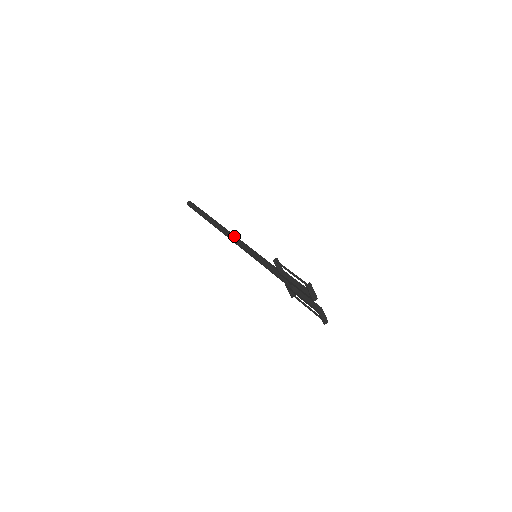
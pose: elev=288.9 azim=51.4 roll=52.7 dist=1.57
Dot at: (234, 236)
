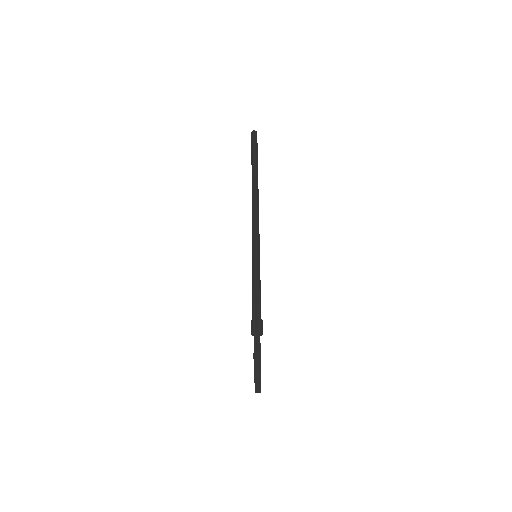
Dot at: (257, 213)
